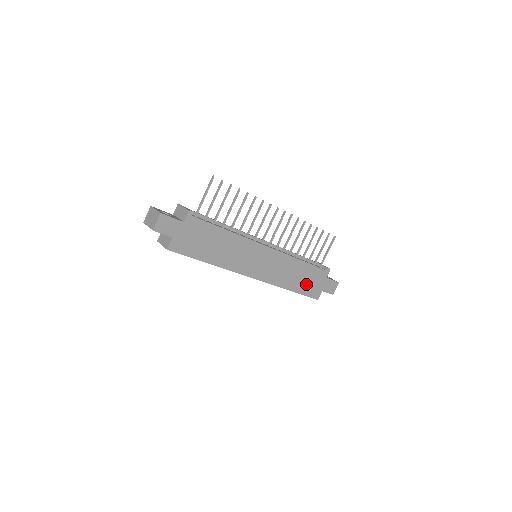
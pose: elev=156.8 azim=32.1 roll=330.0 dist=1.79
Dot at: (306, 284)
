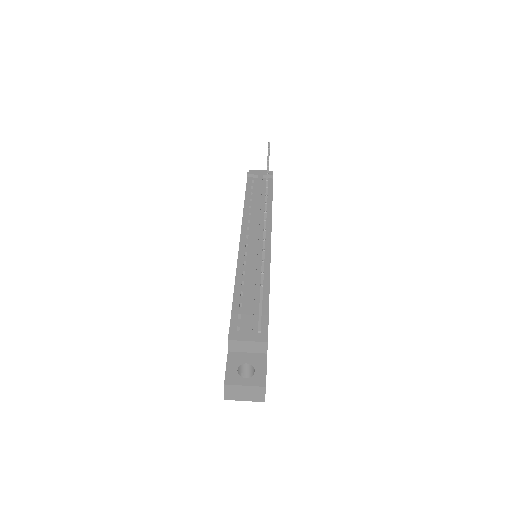
Dot at: occluded
